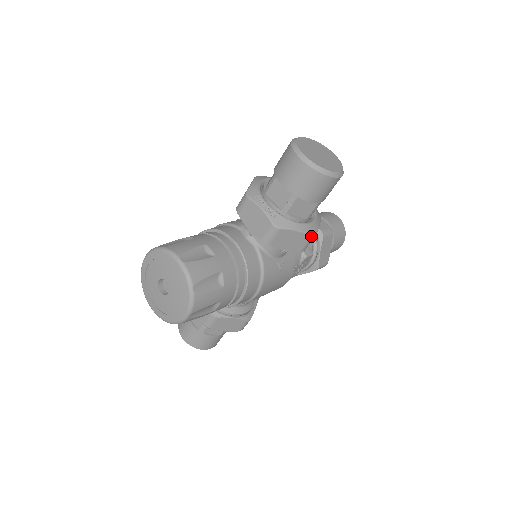
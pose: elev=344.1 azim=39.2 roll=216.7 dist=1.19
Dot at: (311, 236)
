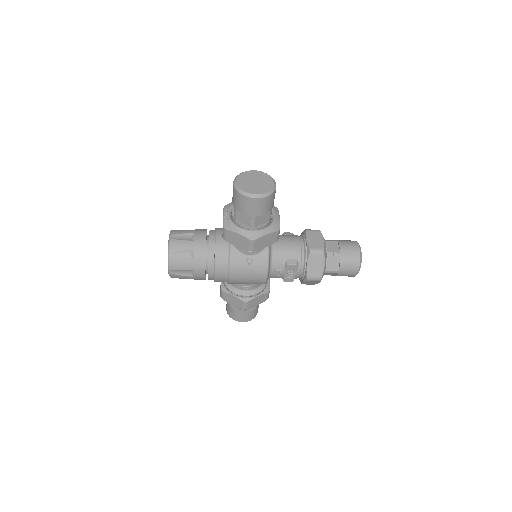
Dot at: (249, 239)
